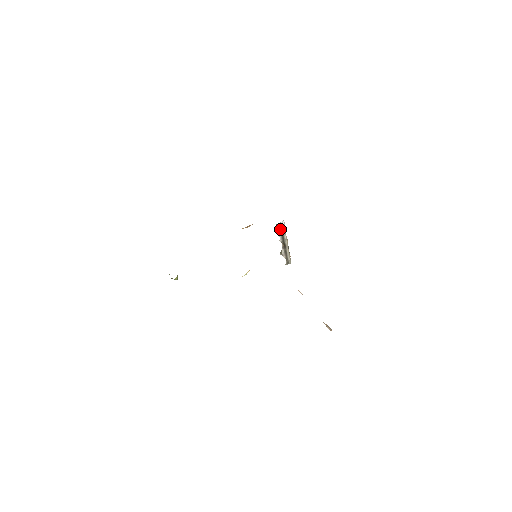
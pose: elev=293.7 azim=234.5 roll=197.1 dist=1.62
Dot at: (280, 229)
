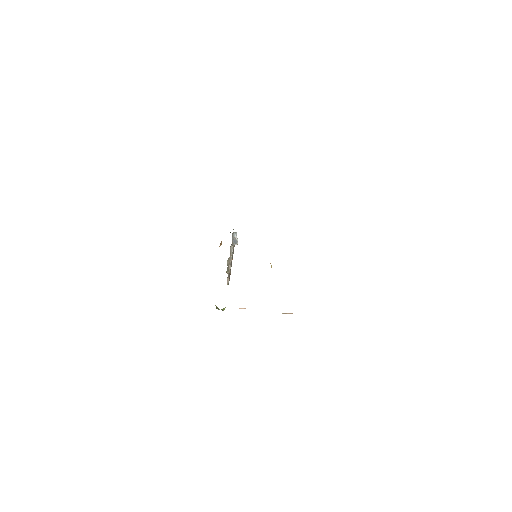
Dot at: (237, 238)
